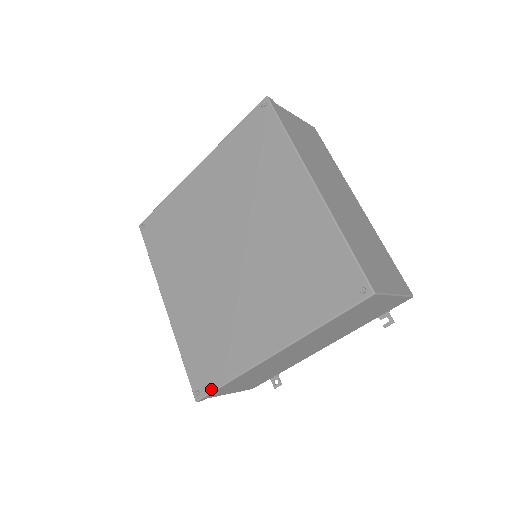
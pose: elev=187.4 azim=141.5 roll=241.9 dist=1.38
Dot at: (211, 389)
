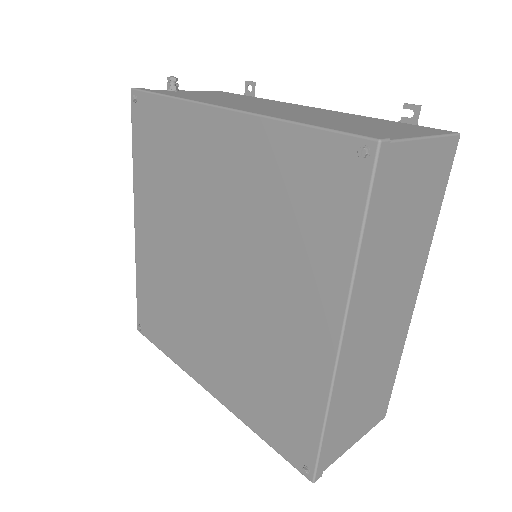
Dot at: (151, 340)
